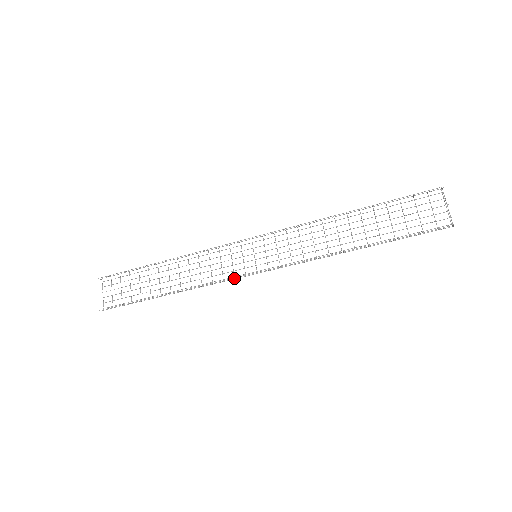
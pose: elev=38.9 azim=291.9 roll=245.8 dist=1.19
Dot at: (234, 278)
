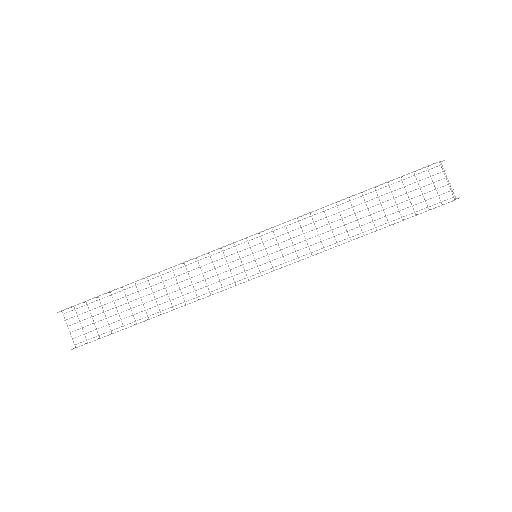
Dot at: (235, 284)
